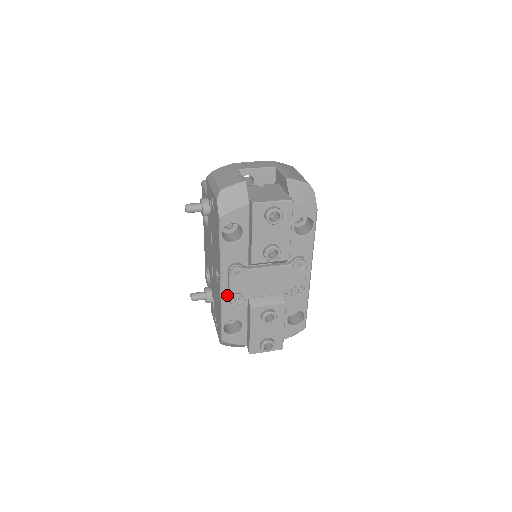
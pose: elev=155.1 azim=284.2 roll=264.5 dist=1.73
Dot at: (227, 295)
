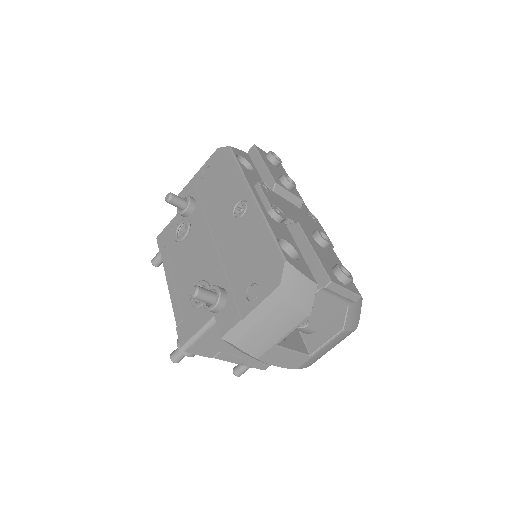
Dot at: (264, 209)
